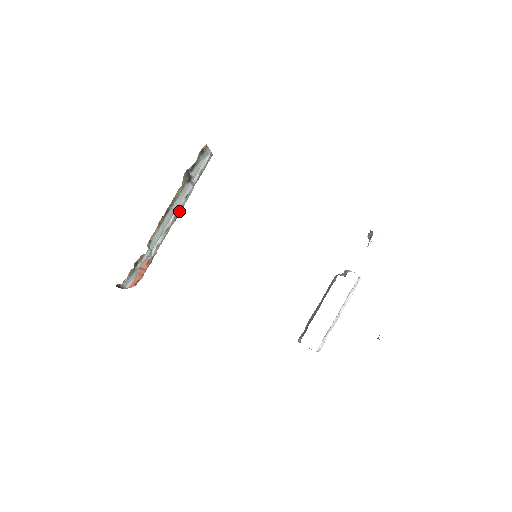
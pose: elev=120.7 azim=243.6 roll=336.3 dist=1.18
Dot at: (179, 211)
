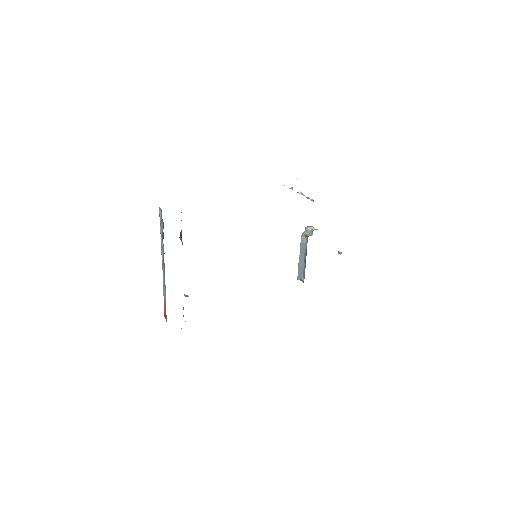
Dot at: occluded
